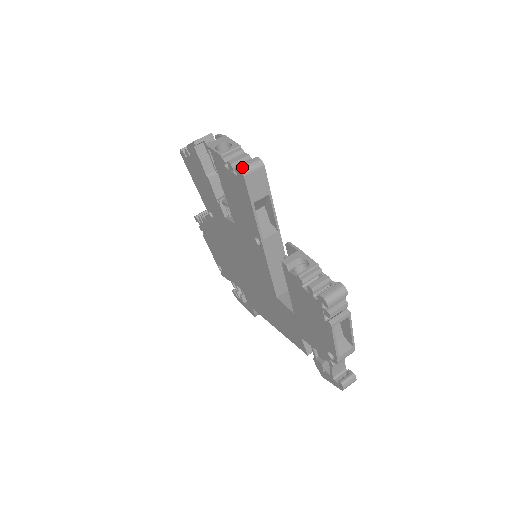
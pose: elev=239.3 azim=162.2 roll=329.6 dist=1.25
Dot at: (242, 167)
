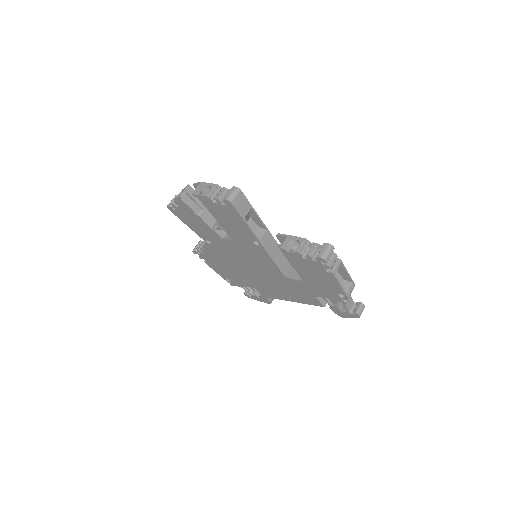
Dot at: (227, 198)
